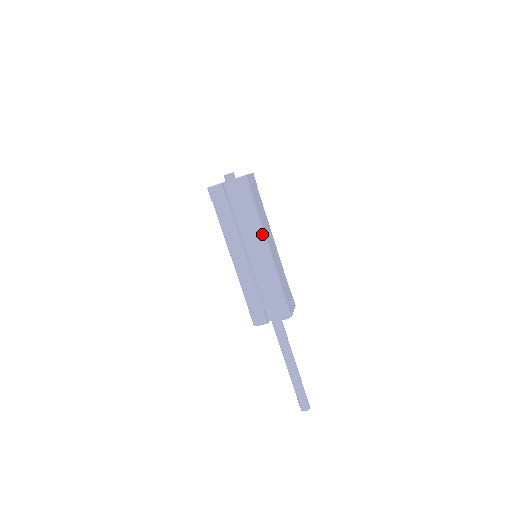
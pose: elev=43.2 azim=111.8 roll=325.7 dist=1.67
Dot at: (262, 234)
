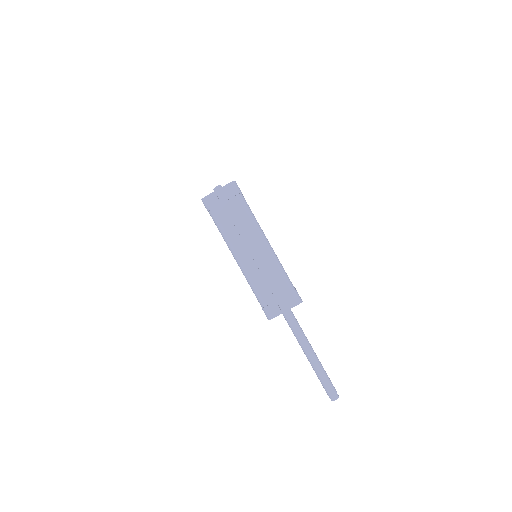
Dot at: (260, 229)
